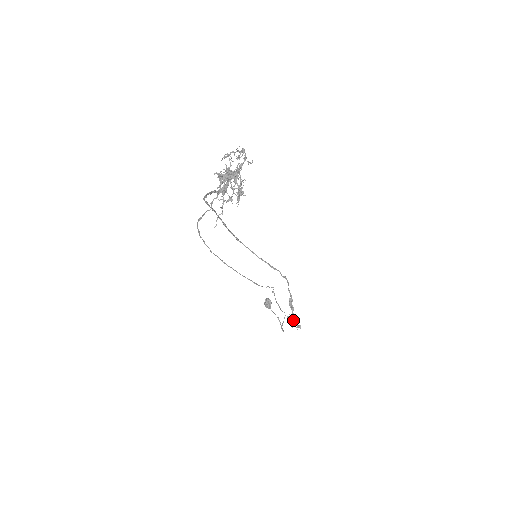
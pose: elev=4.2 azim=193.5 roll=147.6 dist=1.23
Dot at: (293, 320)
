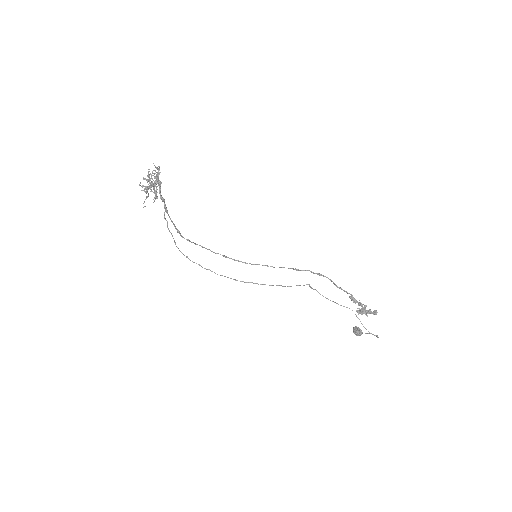
Dot at: occluded
